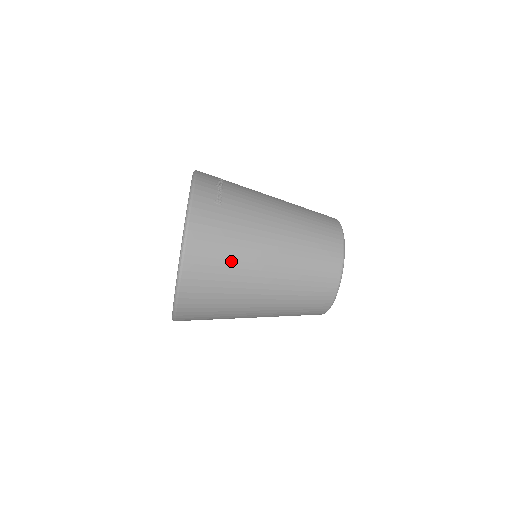
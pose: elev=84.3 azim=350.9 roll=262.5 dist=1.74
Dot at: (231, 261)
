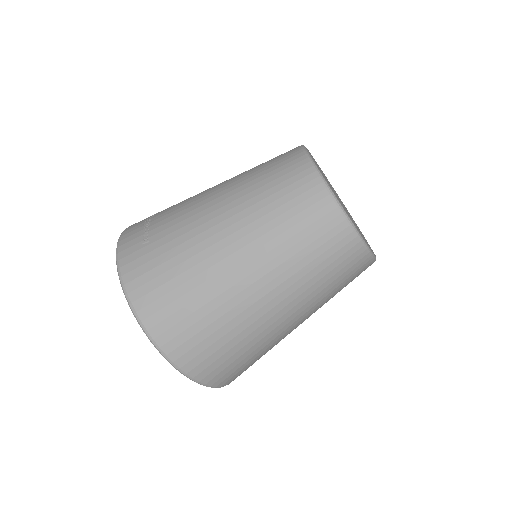
Dot at: (193, 290)
